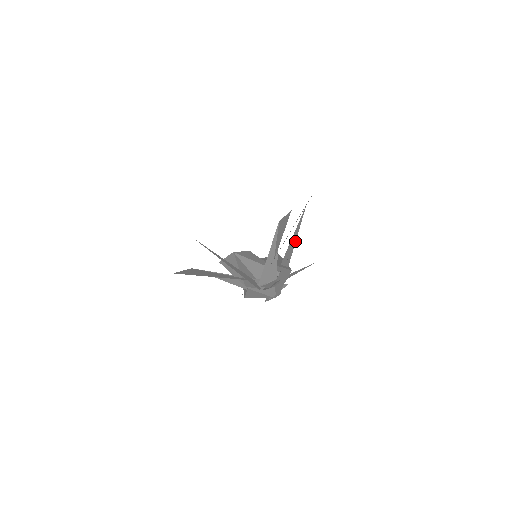
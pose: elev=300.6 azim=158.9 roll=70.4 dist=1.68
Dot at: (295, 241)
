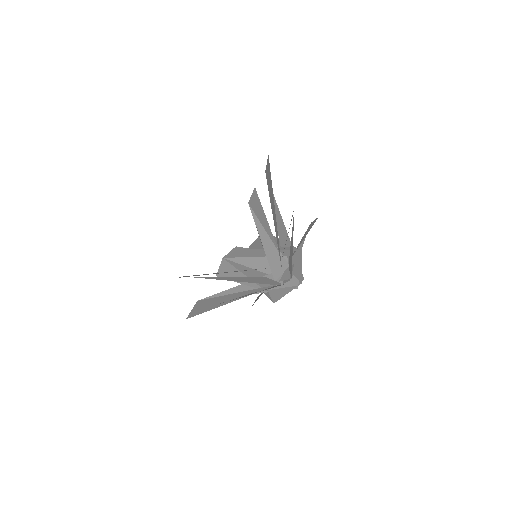
Dot at: (281, 217)
